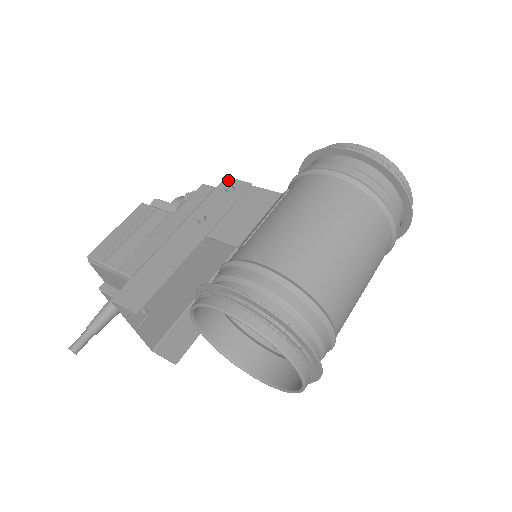
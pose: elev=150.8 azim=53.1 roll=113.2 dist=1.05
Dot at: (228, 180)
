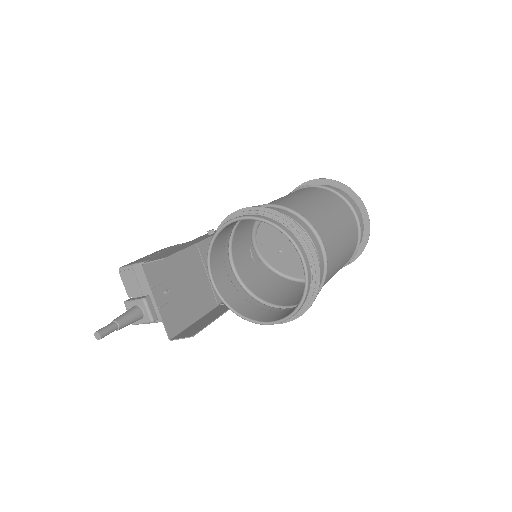
Dot at: occluded
